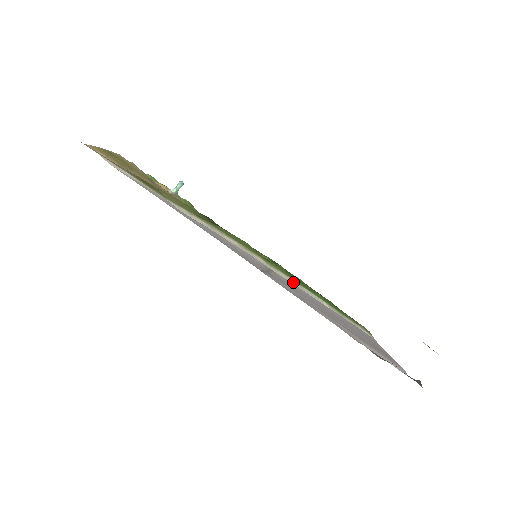
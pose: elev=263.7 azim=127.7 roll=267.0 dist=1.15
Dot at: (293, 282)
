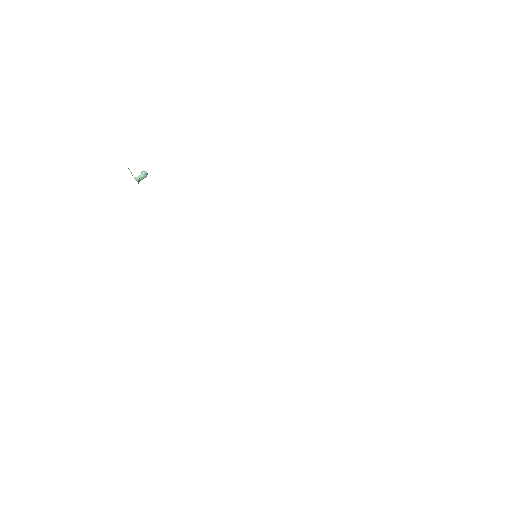
Dot at: occluded
